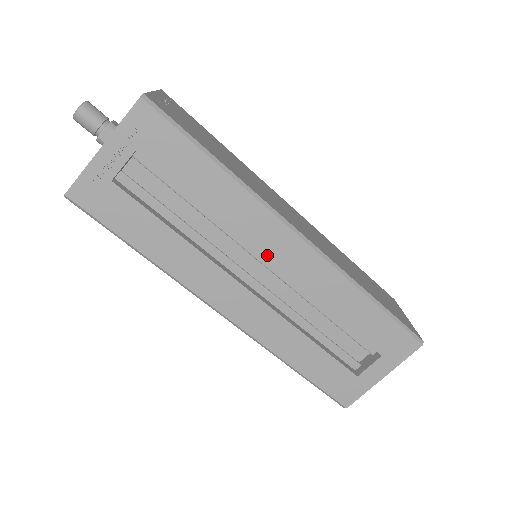
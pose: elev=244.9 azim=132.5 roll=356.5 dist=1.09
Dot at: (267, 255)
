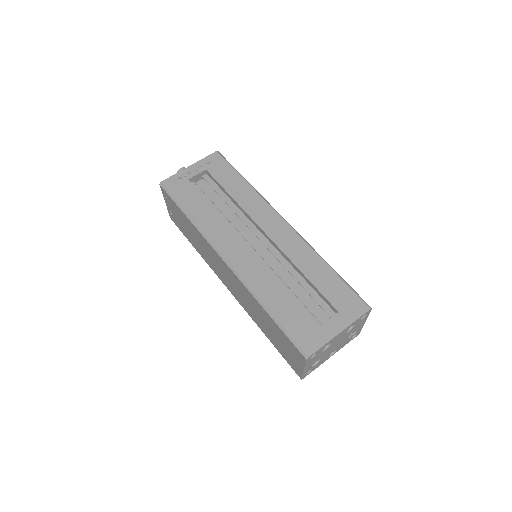
Dot at: (263, 228)
